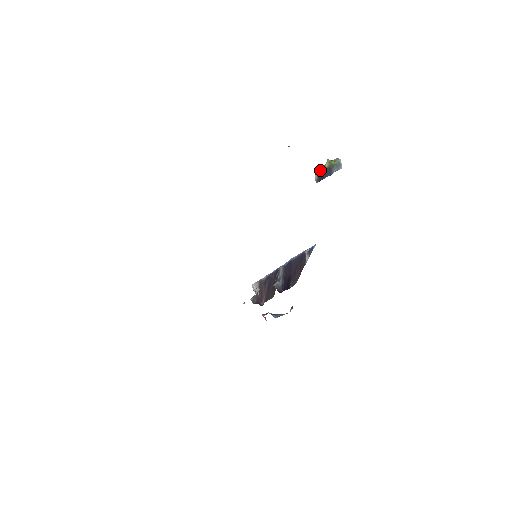
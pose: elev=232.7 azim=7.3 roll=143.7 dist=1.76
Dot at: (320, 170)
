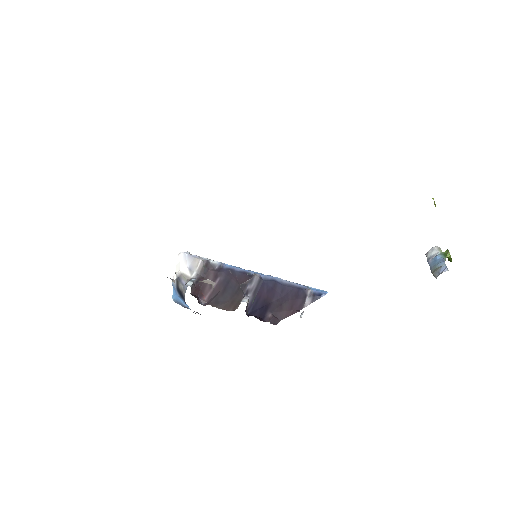
Dot at: (445, 266)
